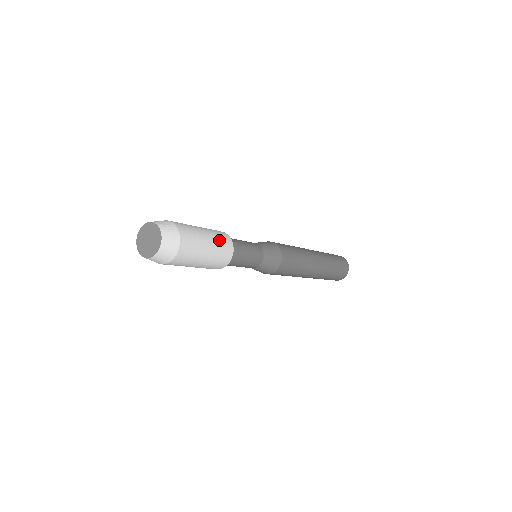
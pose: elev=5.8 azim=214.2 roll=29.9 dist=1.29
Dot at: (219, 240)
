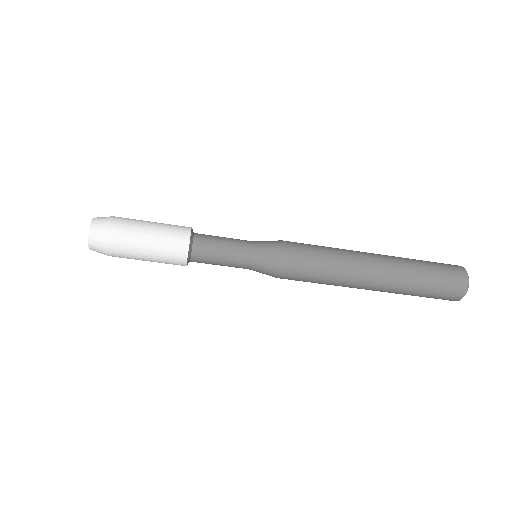
Dot at: (169, 228)
